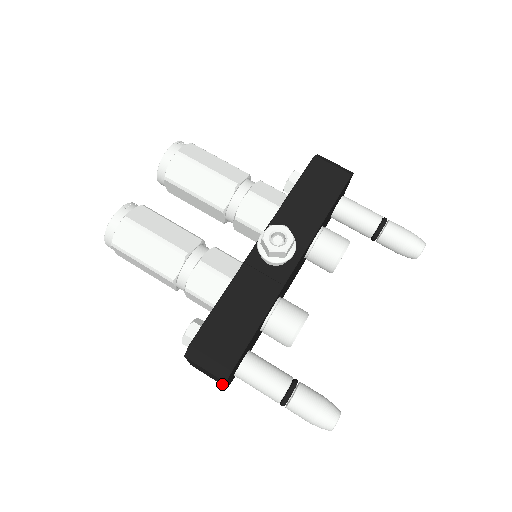
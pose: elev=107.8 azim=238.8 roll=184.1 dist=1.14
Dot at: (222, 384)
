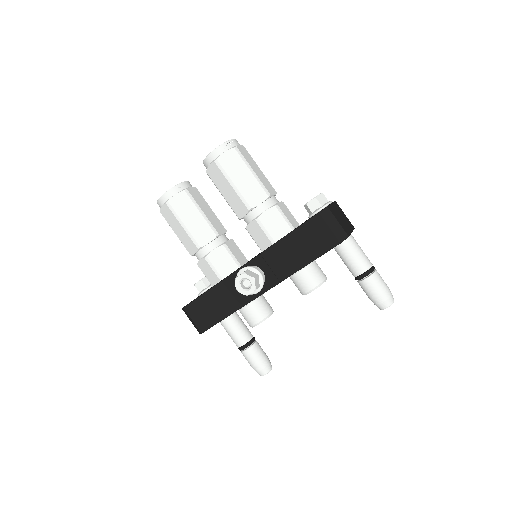
Dot at: occluded
